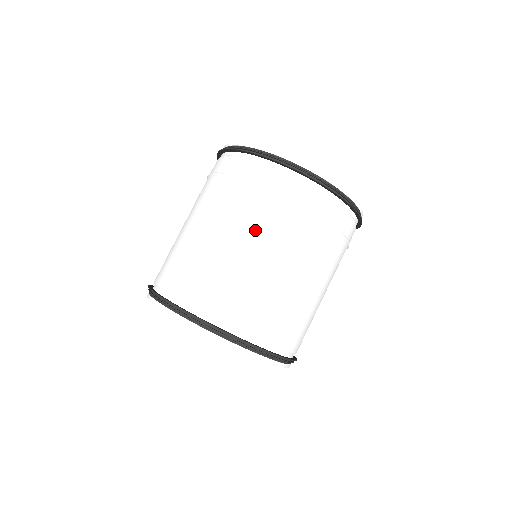
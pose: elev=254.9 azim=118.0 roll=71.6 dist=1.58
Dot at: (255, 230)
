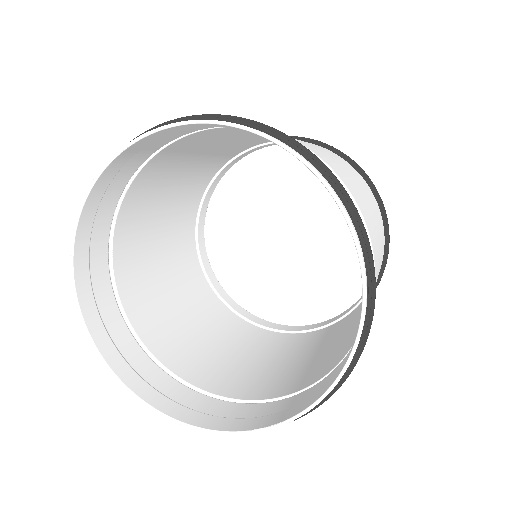
Dot at: (244, 374)
